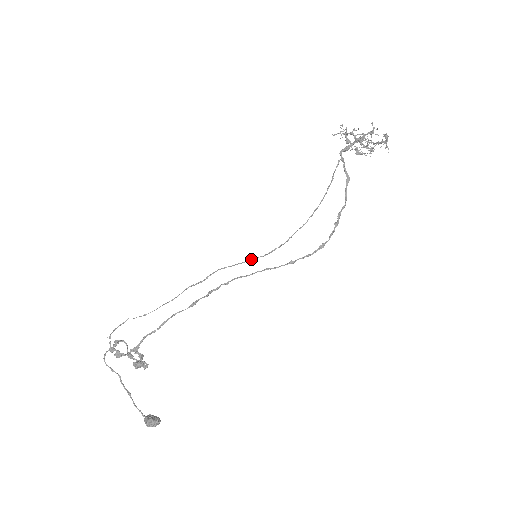
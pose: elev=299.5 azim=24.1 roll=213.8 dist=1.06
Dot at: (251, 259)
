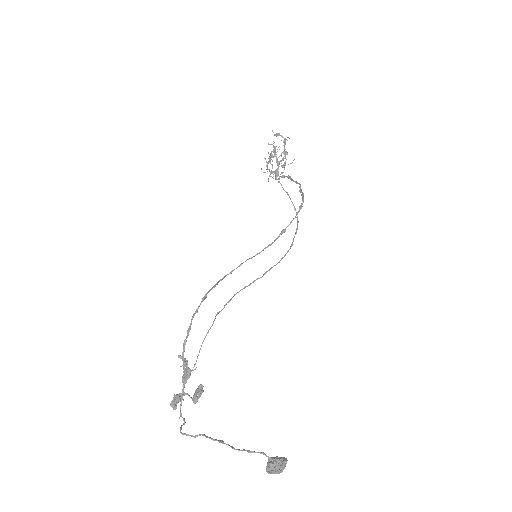
Dot at: (266, 272)
